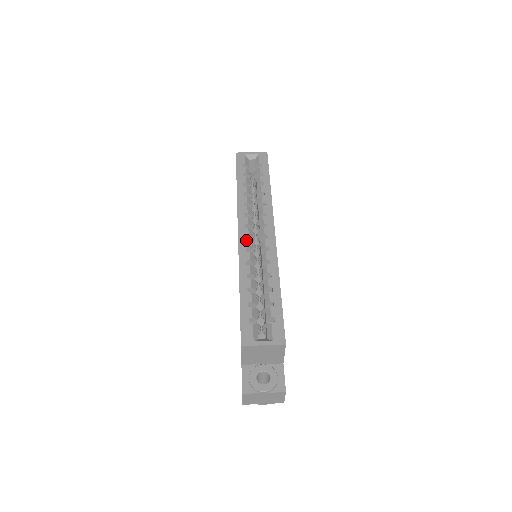
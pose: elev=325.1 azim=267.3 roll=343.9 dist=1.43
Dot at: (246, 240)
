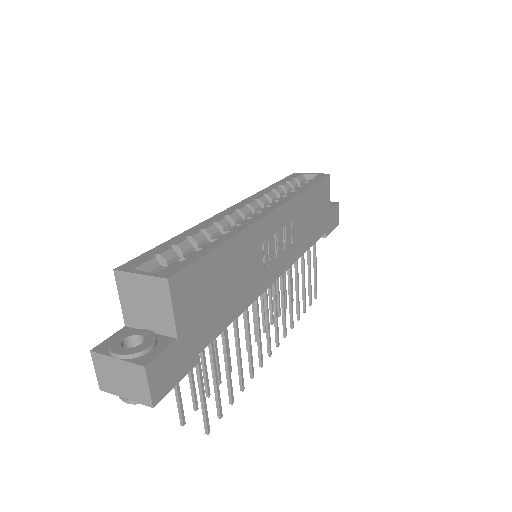
Dot at: (232, 211)
